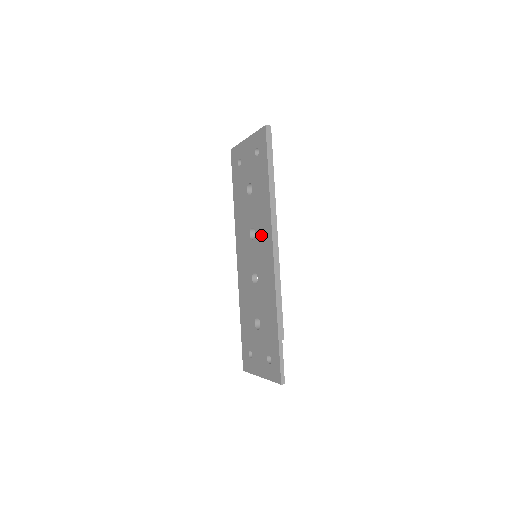
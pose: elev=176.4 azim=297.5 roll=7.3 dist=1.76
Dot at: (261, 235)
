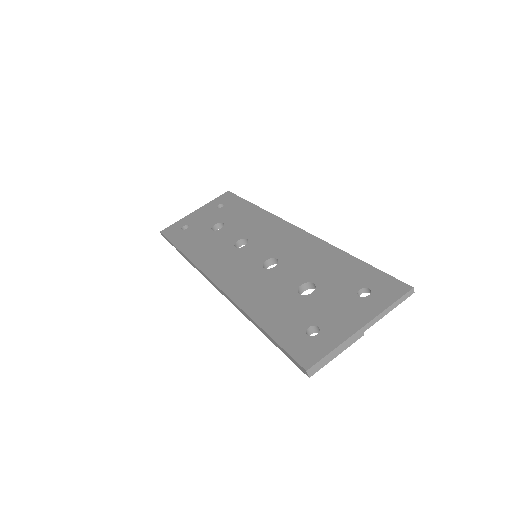
Dot at: (262, 232)
